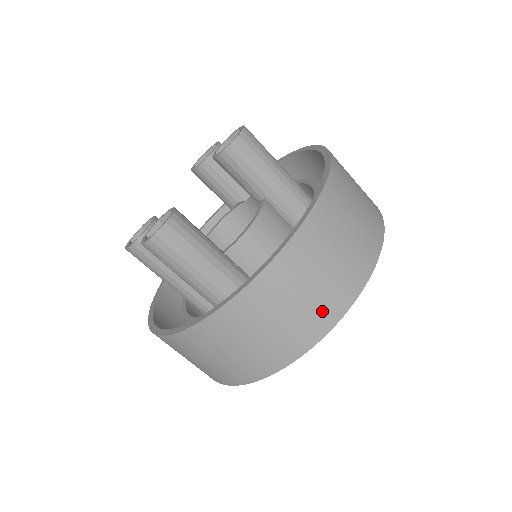
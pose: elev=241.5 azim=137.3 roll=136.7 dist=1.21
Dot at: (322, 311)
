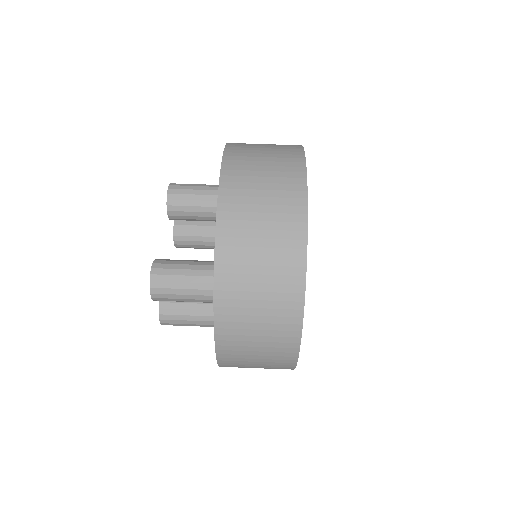
Dot at: (287, 220)
